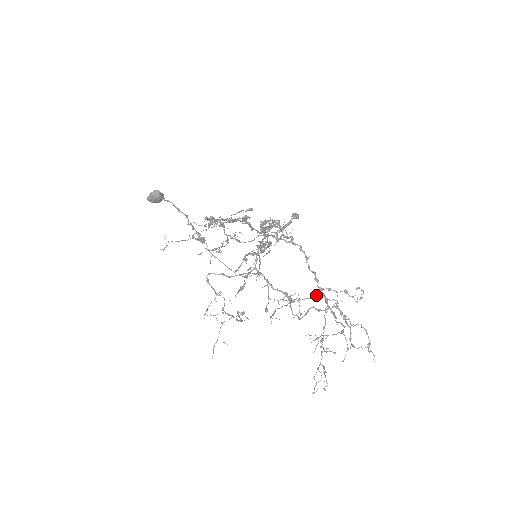
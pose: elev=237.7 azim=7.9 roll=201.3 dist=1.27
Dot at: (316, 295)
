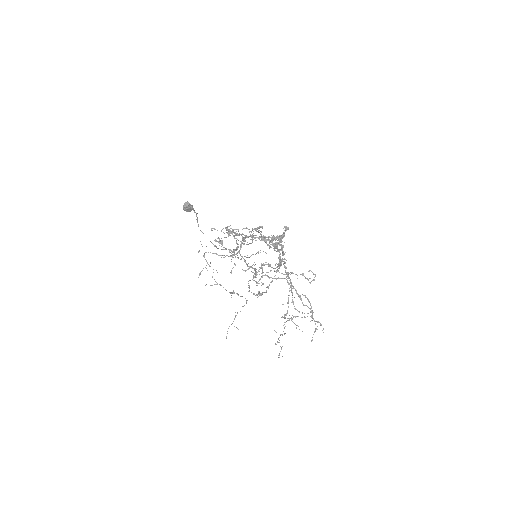
Dot at: occluded
